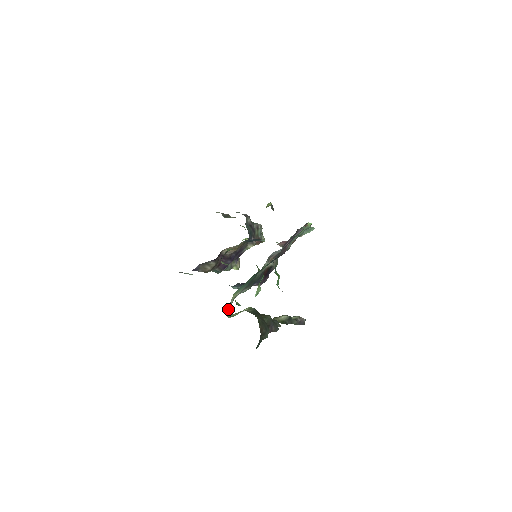
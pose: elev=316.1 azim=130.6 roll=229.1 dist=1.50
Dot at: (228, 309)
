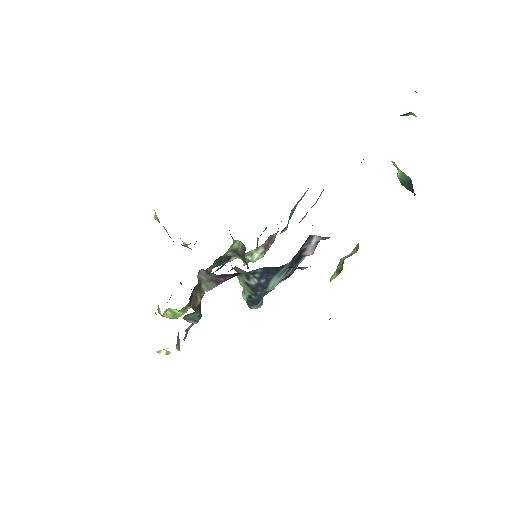
Dot at: occluded
